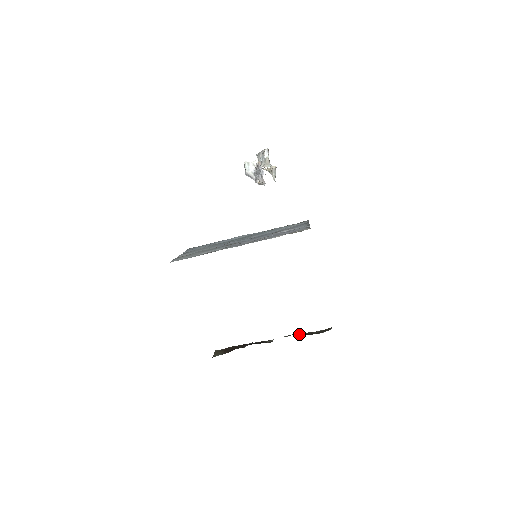
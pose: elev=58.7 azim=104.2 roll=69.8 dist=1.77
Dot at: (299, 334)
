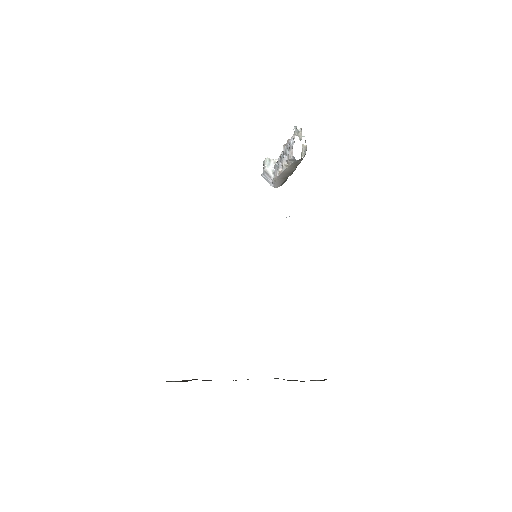
Dot at: (284, 379)
